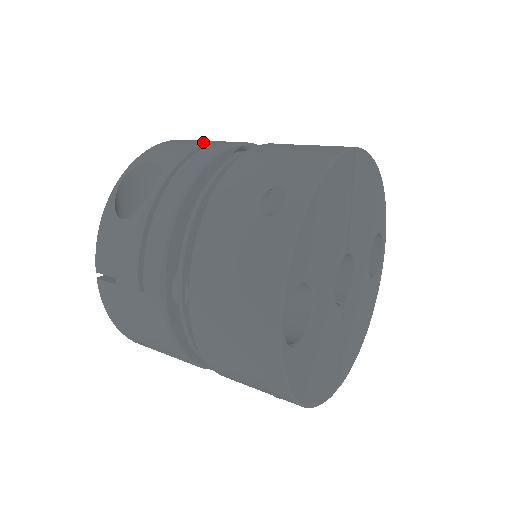
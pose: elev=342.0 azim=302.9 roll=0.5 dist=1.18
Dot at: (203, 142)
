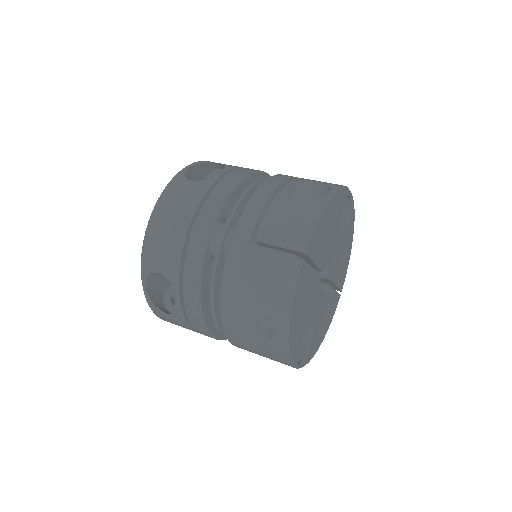
Dot at: (179, 236)
